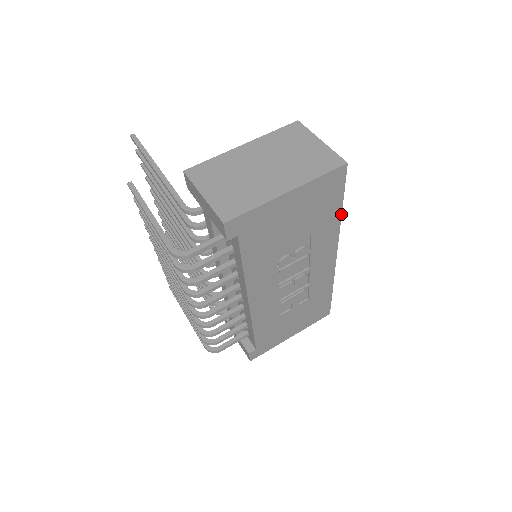
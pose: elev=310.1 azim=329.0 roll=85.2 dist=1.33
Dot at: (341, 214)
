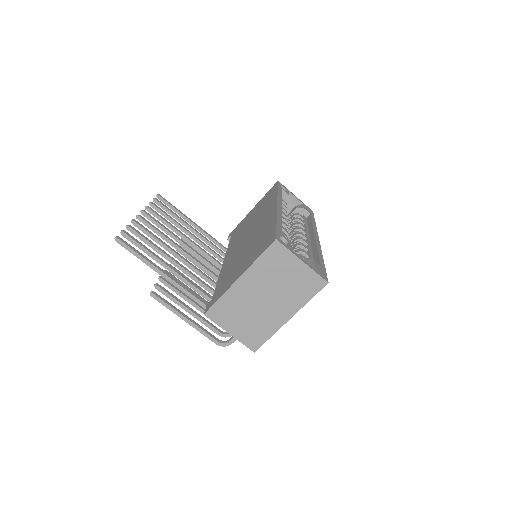
Dot at: (323, 259)
